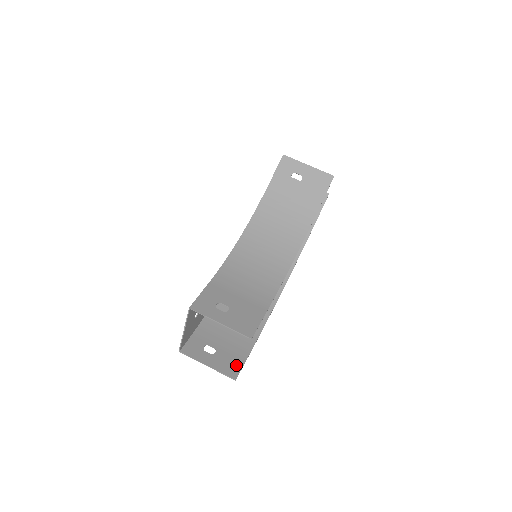
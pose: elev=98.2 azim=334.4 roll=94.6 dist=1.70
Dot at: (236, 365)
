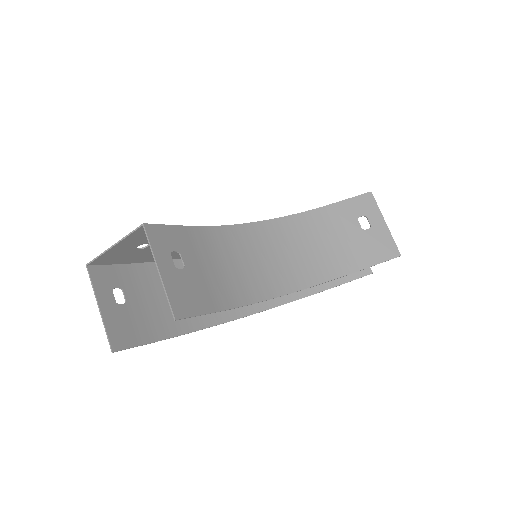
Dot at: (129, 338)
